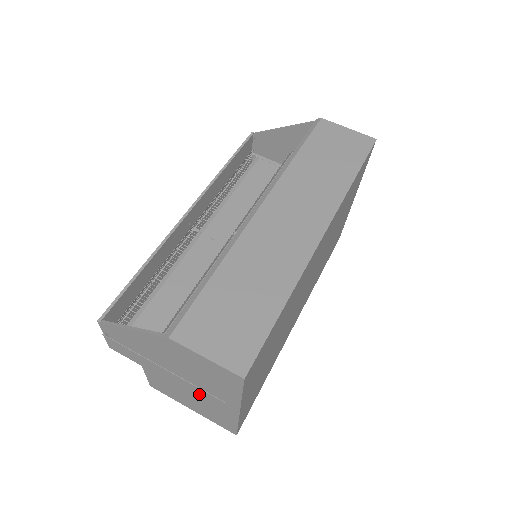
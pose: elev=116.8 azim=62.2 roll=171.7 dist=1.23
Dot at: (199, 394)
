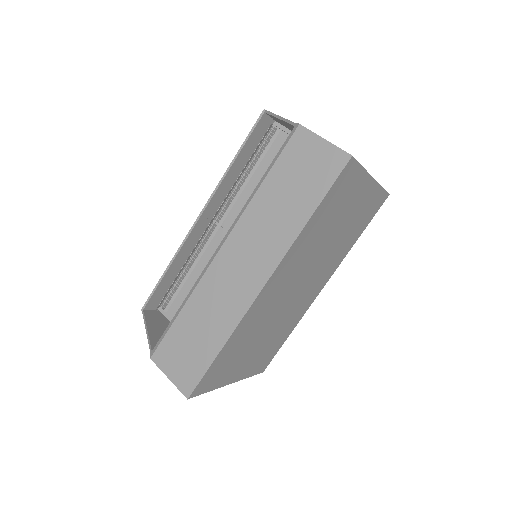
Dot at: occluded
